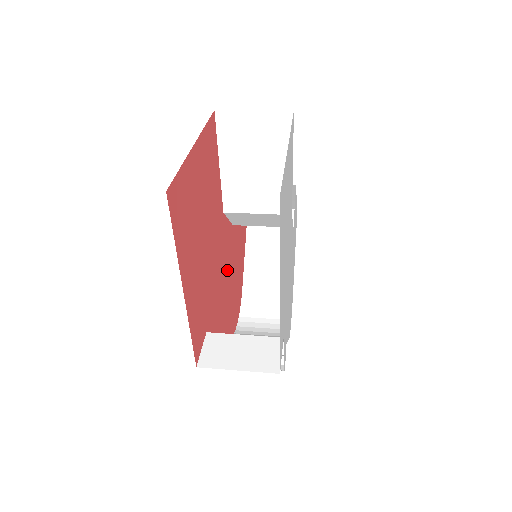
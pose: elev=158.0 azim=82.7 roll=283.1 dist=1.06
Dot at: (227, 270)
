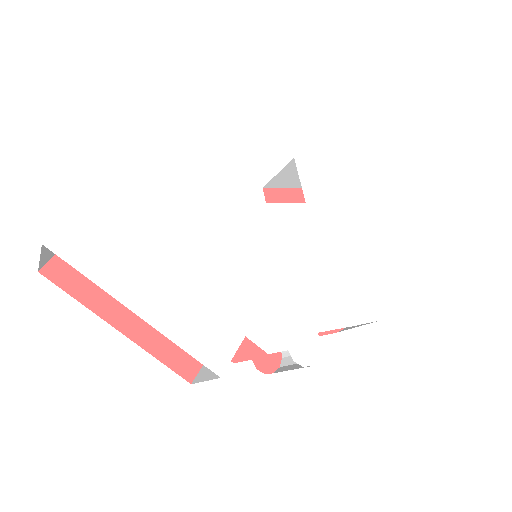
Dot at: occluded
